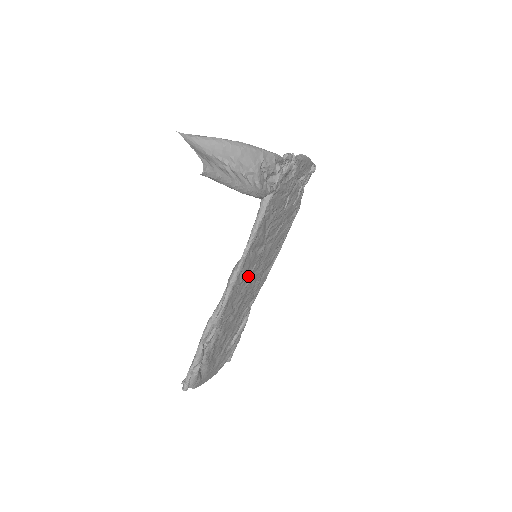
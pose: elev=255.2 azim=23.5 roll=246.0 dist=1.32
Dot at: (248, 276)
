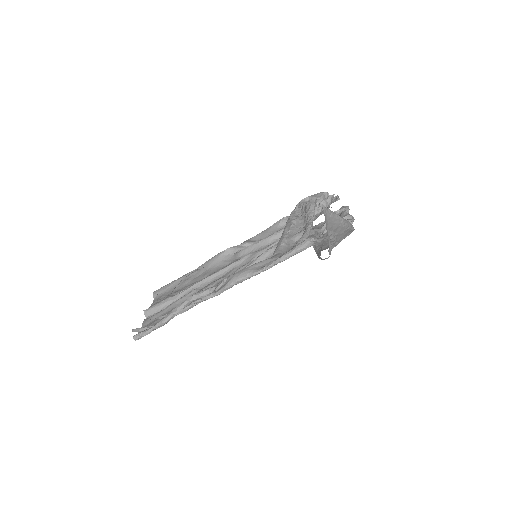
Dot at: occluded
